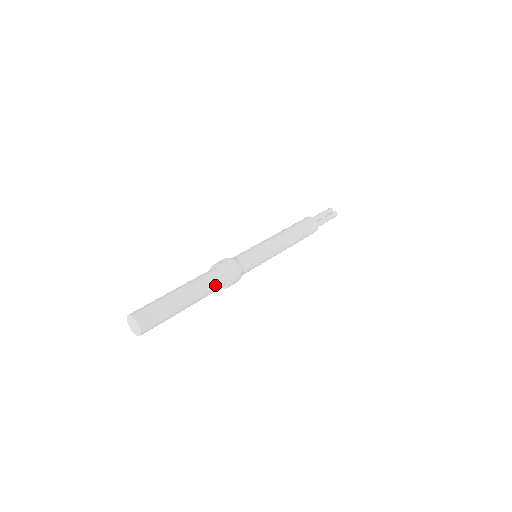
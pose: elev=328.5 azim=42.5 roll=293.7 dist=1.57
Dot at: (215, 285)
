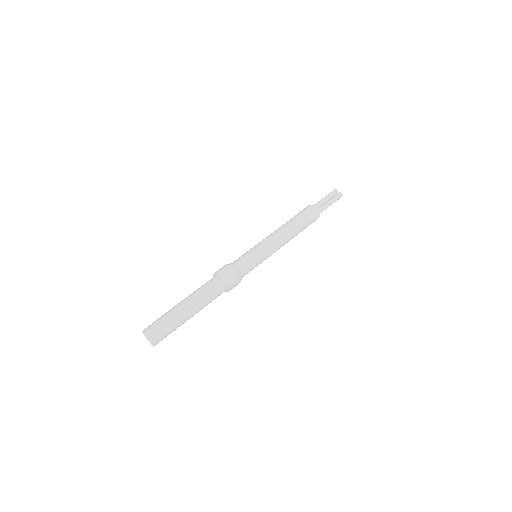
Dot at: (215, 293)
